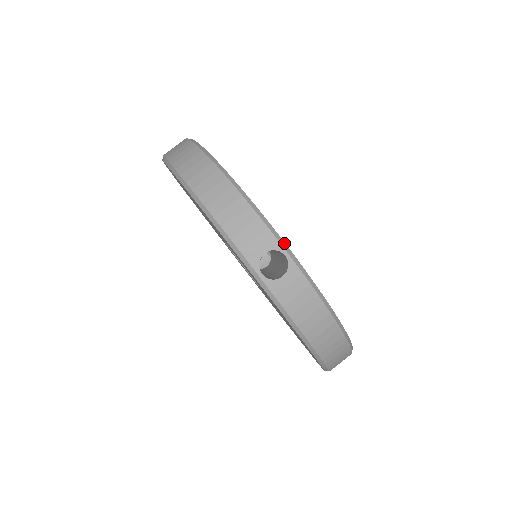
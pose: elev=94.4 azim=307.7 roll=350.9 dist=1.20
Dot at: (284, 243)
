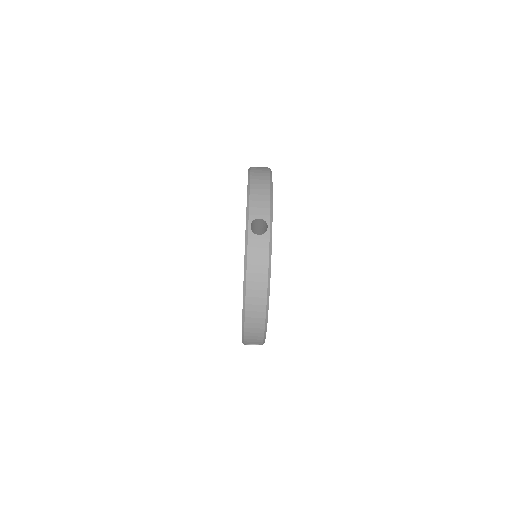
Dot at: occluded
